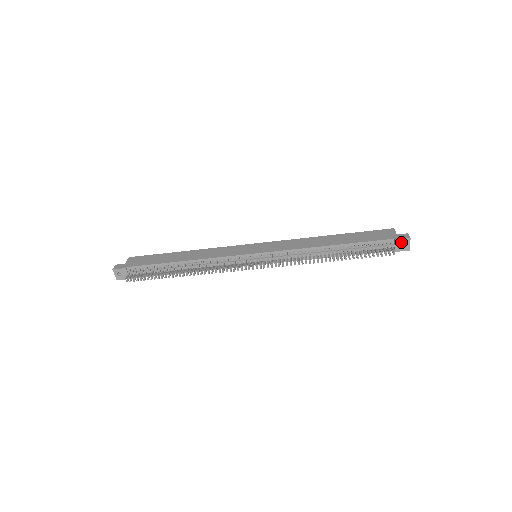
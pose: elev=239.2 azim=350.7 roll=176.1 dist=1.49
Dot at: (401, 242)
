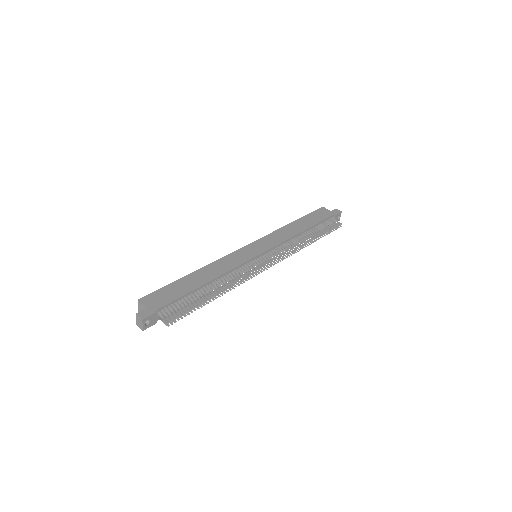
Dot at: (337, 216)
